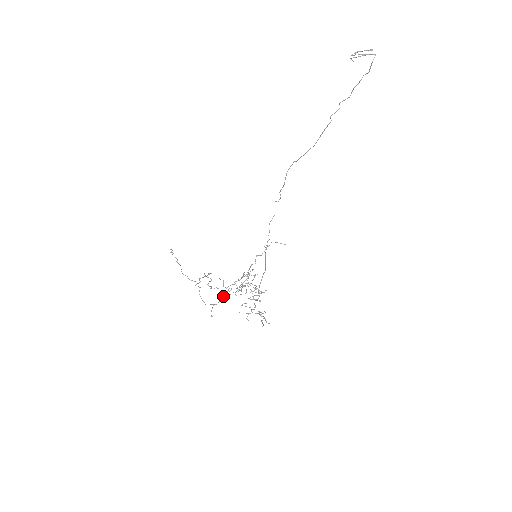
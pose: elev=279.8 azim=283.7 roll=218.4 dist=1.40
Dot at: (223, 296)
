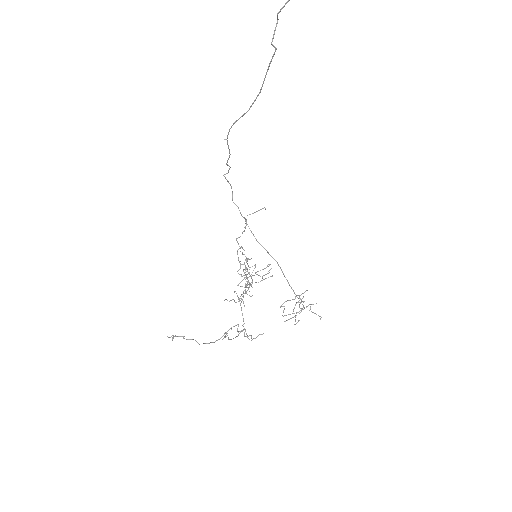
Dot at: occluded
